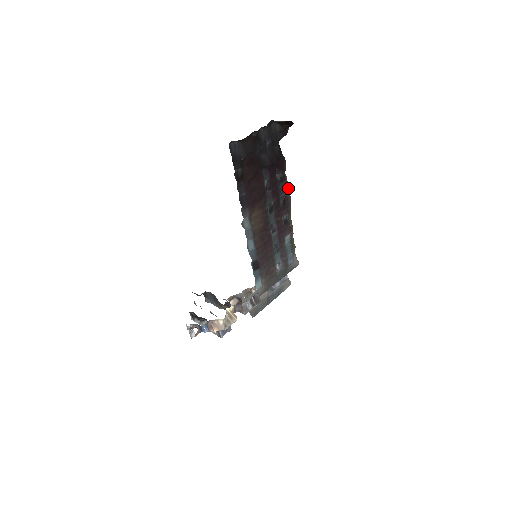
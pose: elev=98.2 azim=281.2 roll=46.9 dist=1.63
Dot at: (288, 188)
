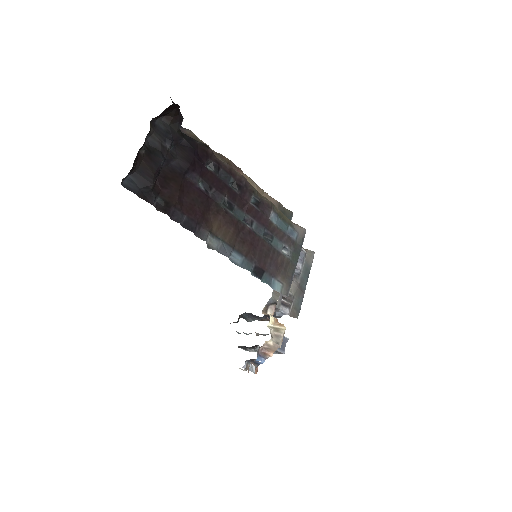
Dot at: (232, 169)
